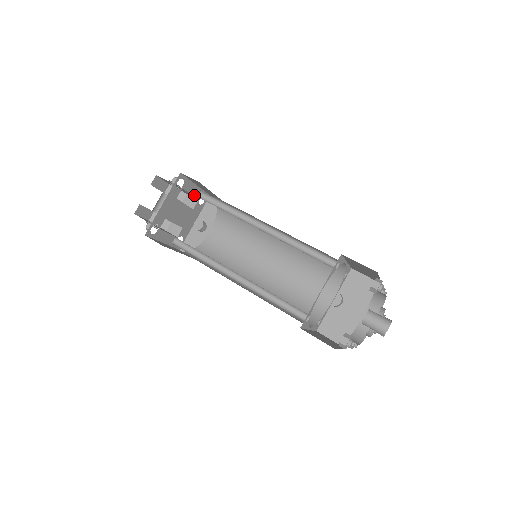
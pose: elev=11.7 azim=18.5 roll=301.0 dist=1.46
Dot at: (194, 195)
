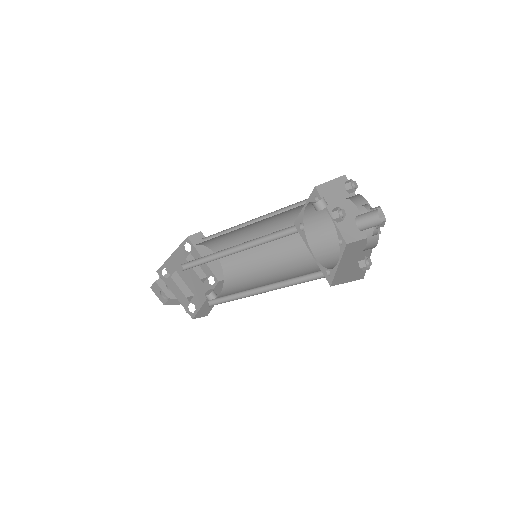
Dot at: (202, 269)
